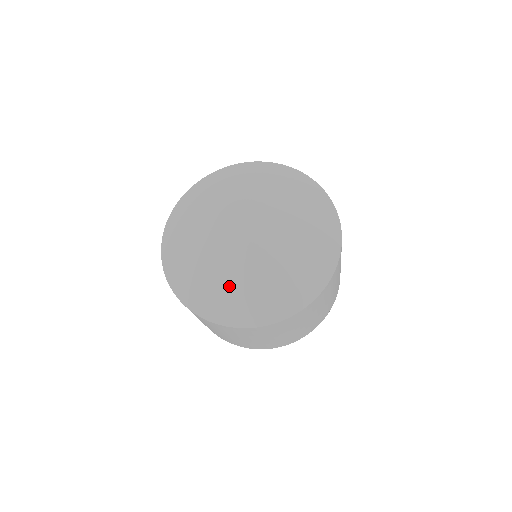
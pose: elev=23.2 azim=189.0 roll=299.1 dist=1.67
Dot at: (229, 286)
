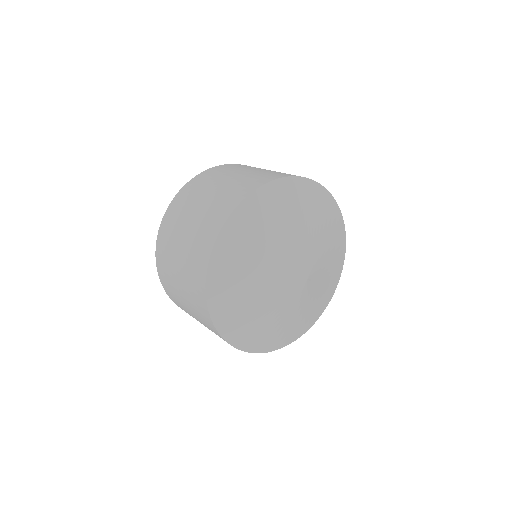
Dot at: (280, 326)
